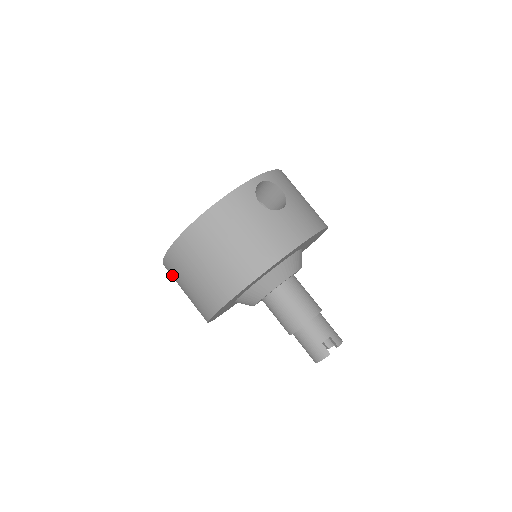
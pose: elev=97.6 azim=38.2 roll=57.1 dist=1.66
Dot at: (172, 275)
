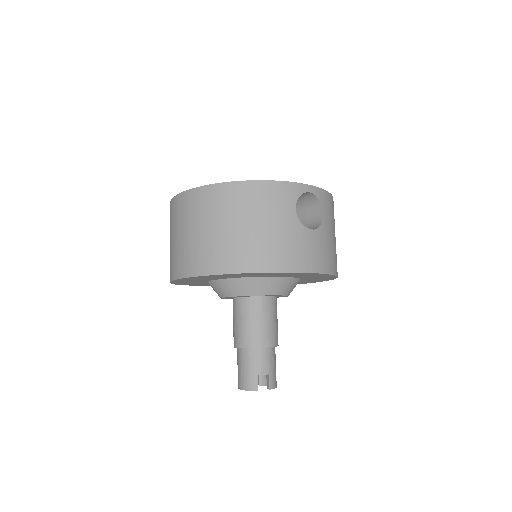
Dot at: (171, 217)
